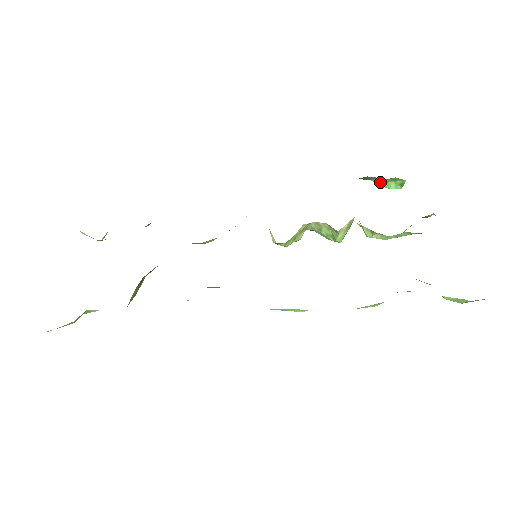
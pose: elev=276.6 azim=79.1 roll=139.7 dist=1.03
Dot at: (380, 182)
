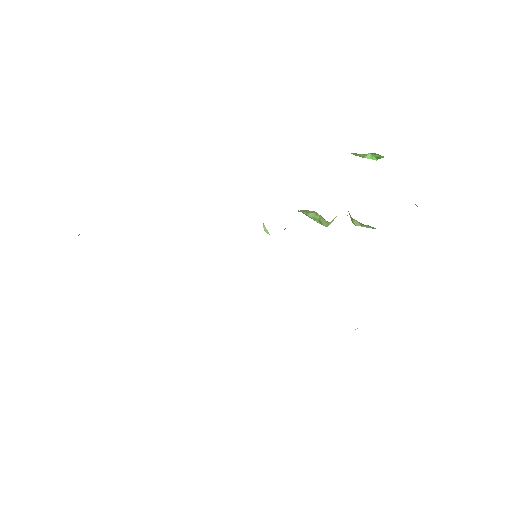
Dot at: (358, 154)
